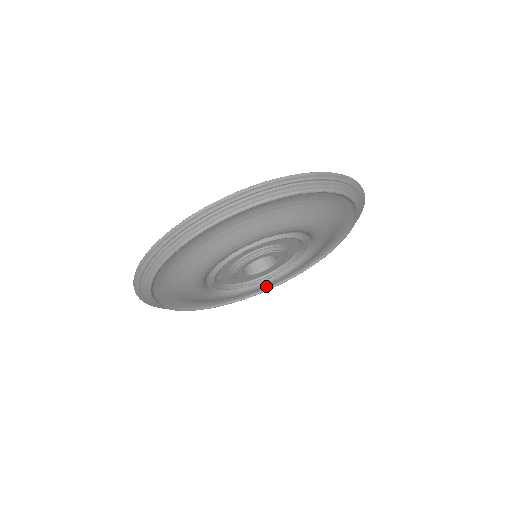
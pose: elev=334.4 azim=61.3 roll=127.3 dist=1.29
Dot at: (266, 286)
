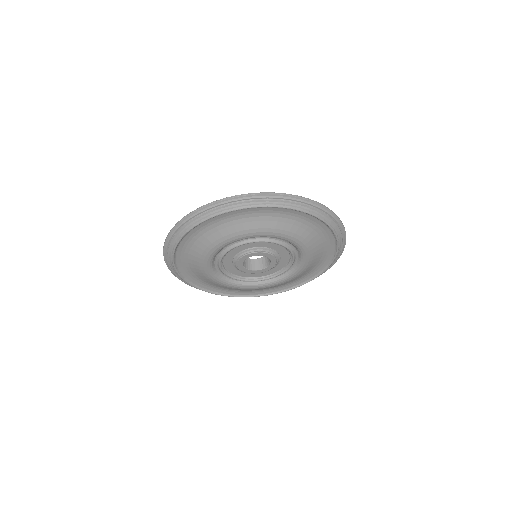
Dot at: (272, 286)
